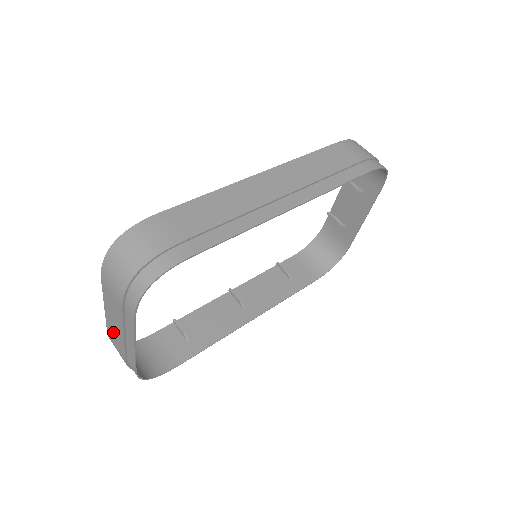
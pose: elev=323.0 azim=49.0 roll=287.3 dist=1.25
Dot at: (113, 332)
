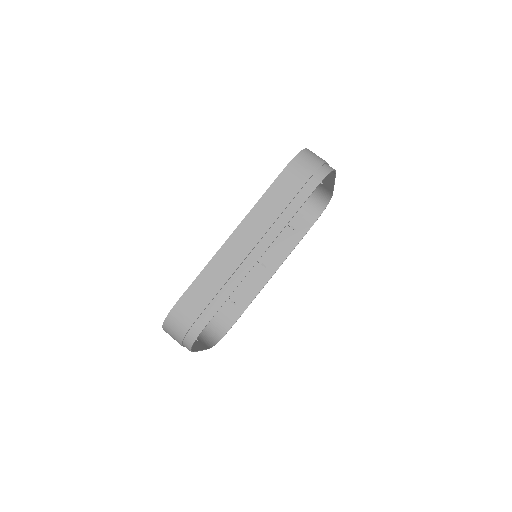
Dot at: occluded
